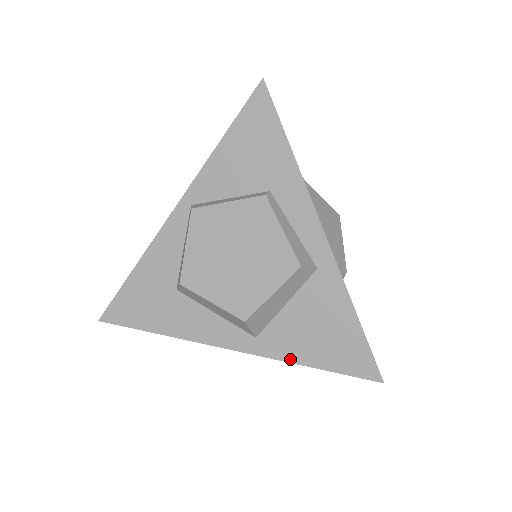
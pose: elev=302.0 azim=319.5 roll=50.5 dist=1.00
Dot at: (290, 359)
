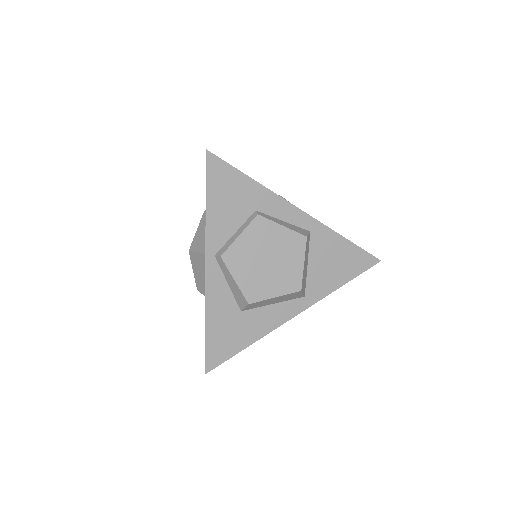
Dot at: (330, 291)
